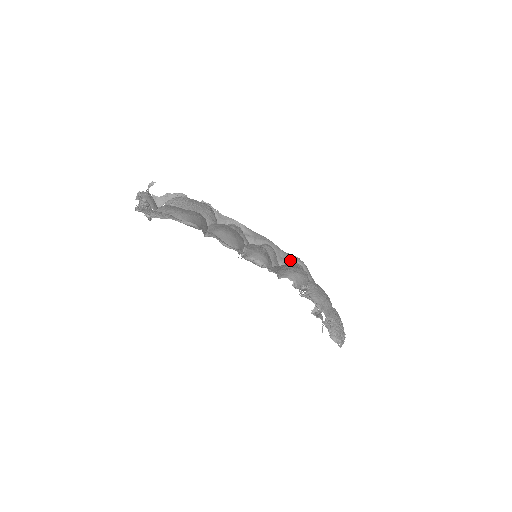
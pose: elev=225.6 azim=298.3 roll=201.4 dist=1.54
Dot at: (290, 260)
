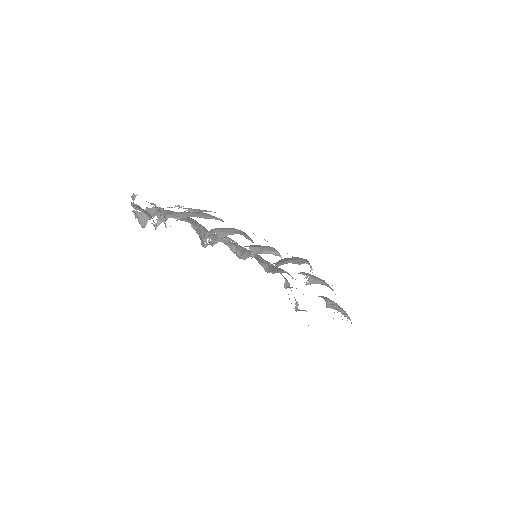
Dot at: occluded
